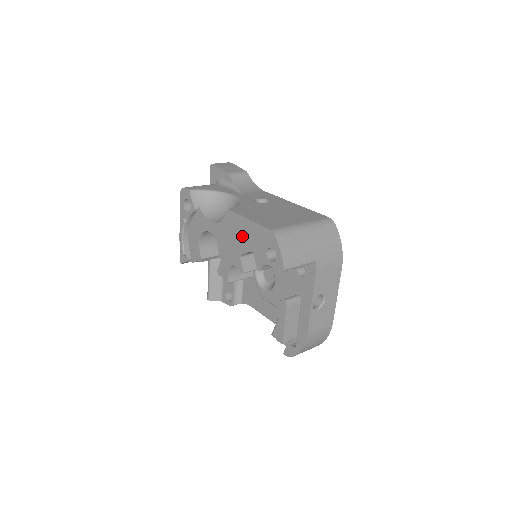
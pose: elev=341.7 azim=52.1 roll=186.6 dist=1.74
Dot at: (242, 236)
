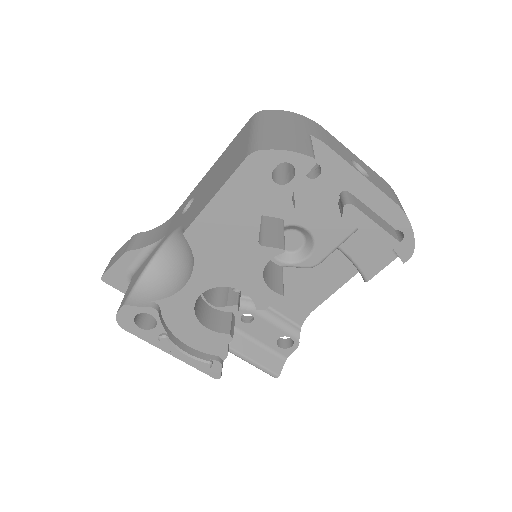
Dot at: (232, 224)
